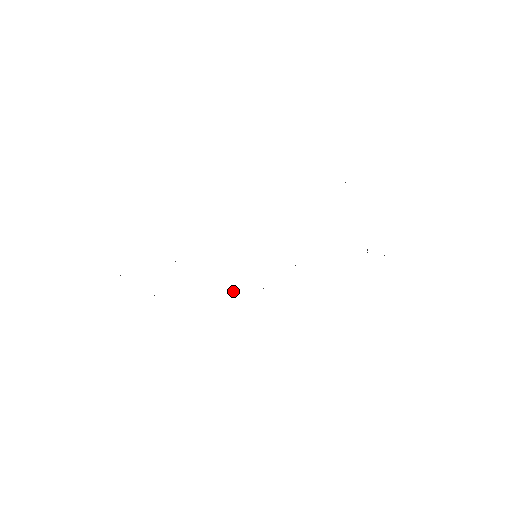
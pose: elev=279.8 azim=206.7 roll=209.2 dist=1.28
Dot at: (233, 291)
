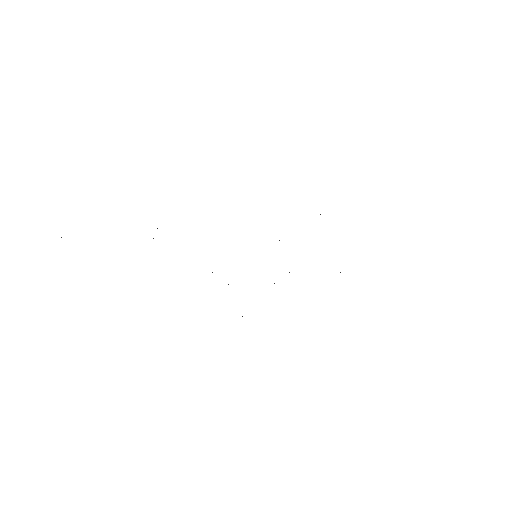
Dot at: occluded
